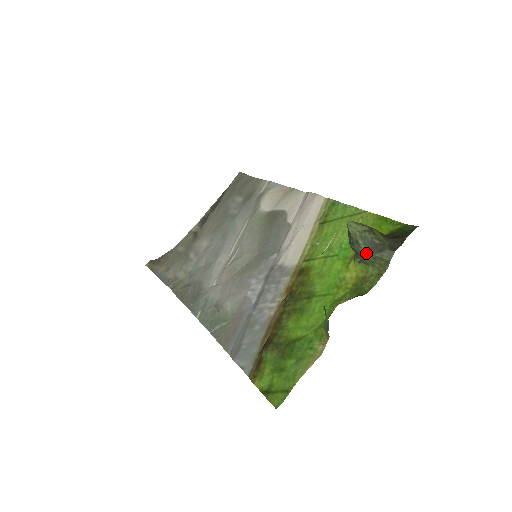
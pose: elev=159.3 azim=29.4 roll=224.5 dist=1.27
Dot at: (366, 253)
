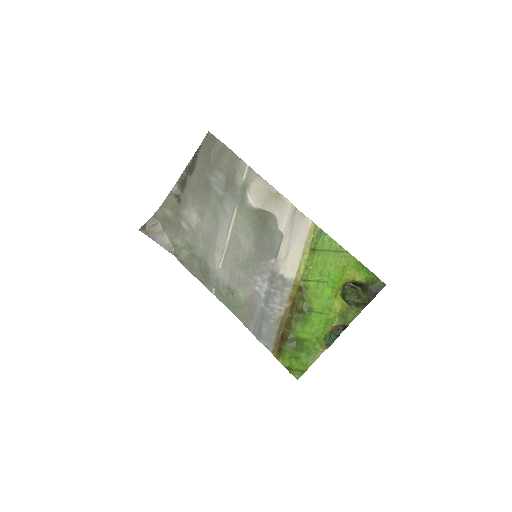
Dot at: occluded
